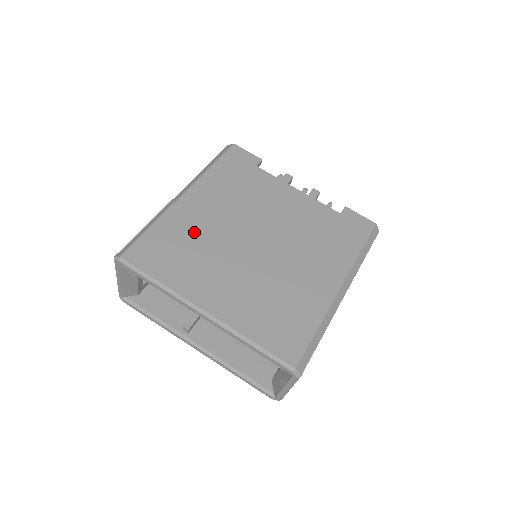
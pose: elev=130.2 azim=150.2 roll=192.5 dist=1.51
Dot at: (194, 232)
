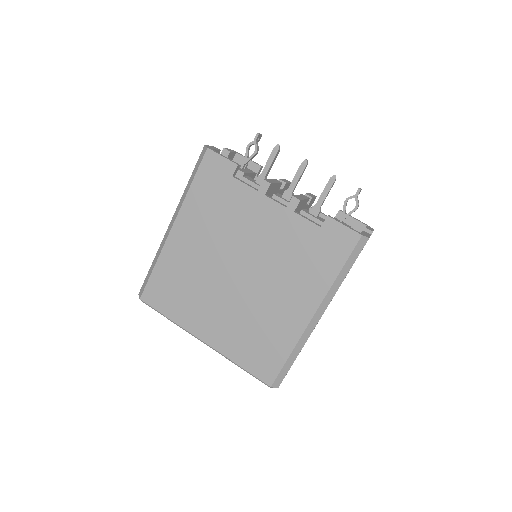
Dot at: (186, 270)
